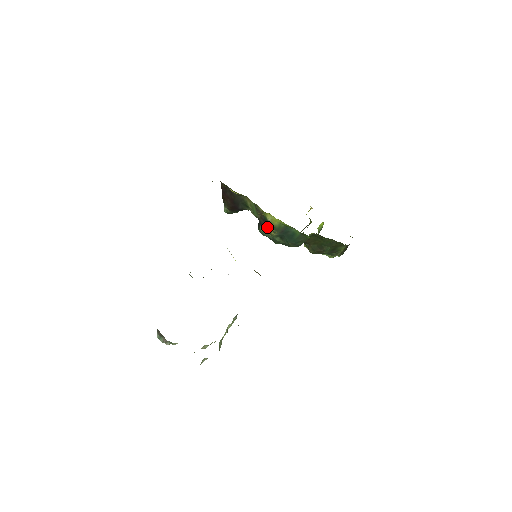
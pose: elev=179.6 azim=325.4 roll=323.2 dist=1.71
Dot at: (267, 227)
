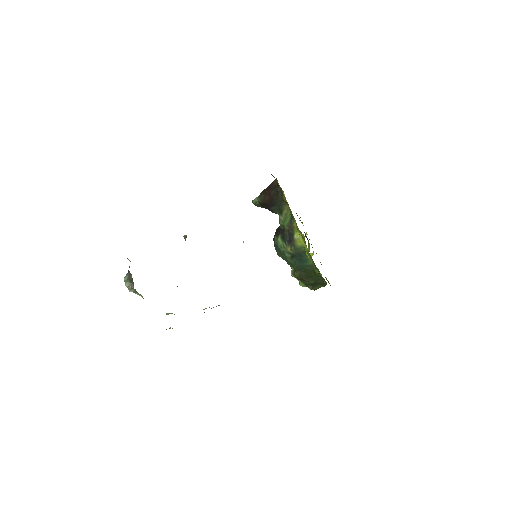
Dot at: (288, 241)
